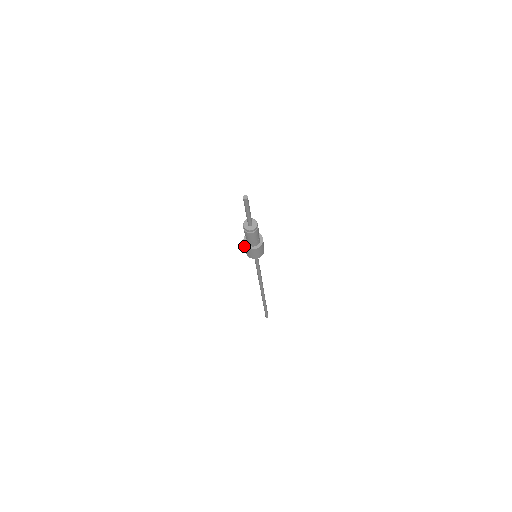
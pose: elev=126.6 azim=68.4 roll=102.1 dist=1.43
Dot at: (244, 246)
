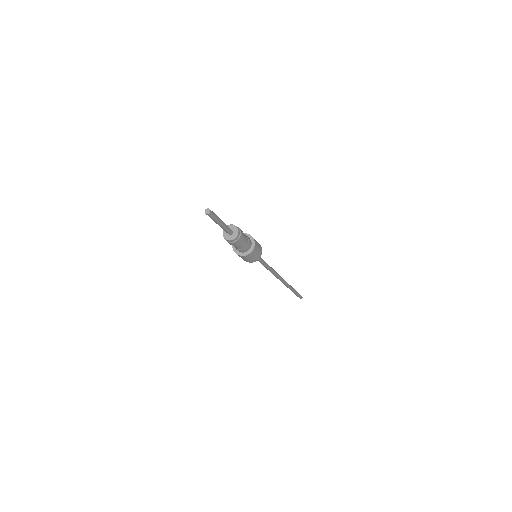
Dot at: occluded
